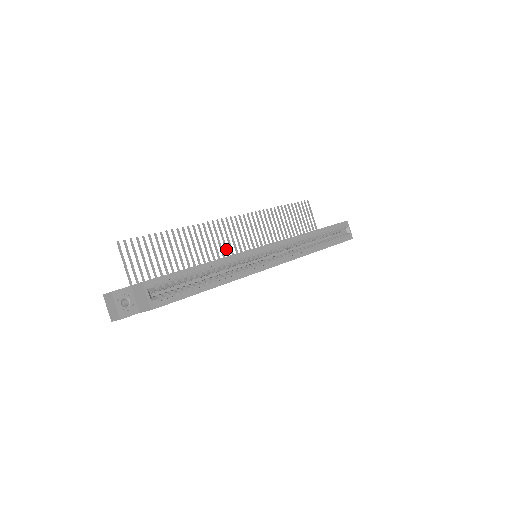
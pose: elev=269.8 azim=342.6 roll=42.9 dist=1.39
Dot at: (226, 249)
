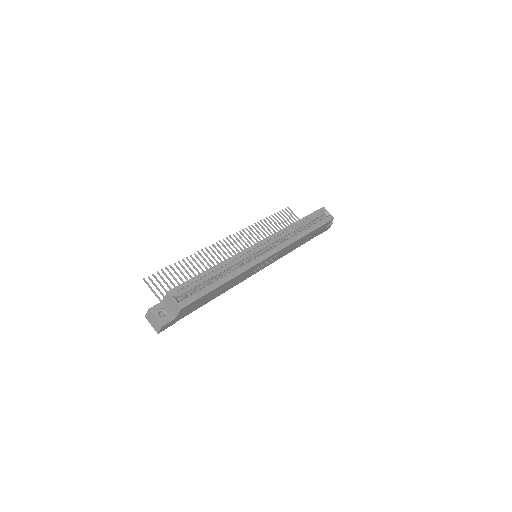
Dot at: occluded
